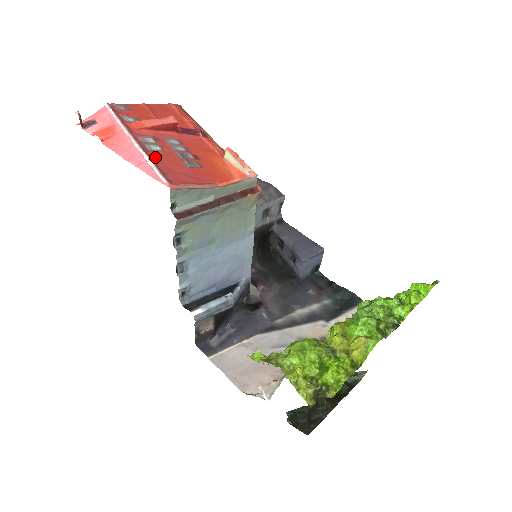
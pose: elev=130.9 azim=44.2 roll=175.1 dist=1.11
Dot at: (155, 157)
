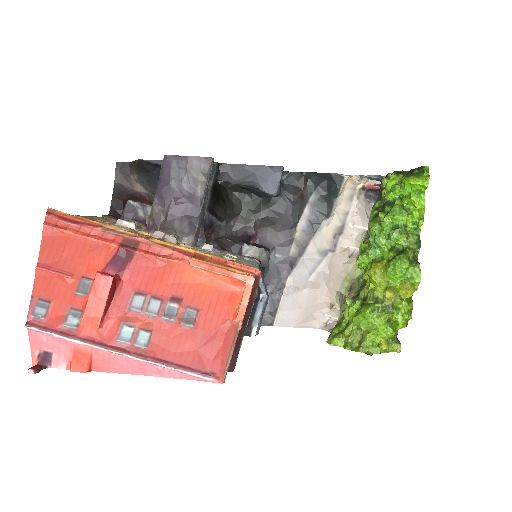
Dot at: (163, 354)
